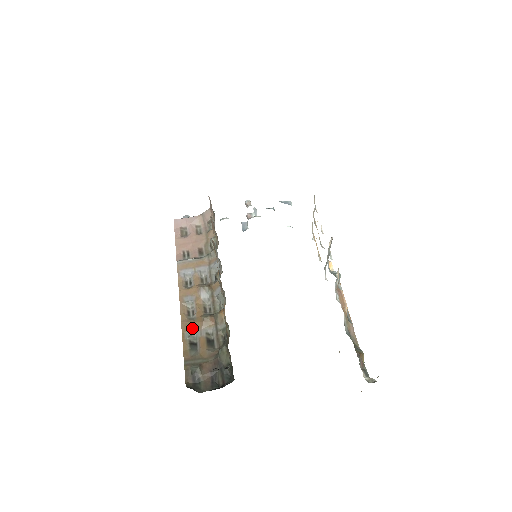
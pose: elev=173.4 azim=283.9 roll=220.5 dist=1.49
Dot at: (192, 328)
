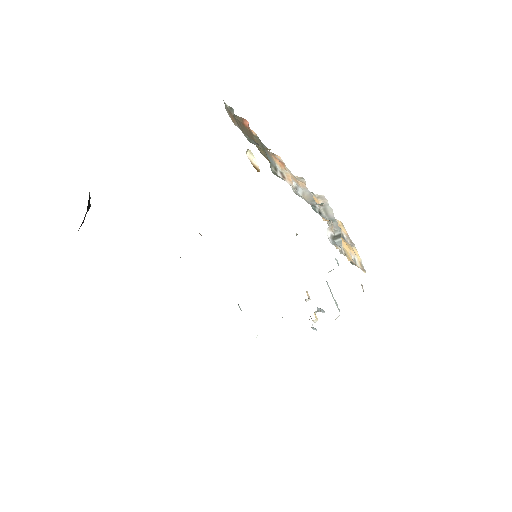
Dot at: occluded
